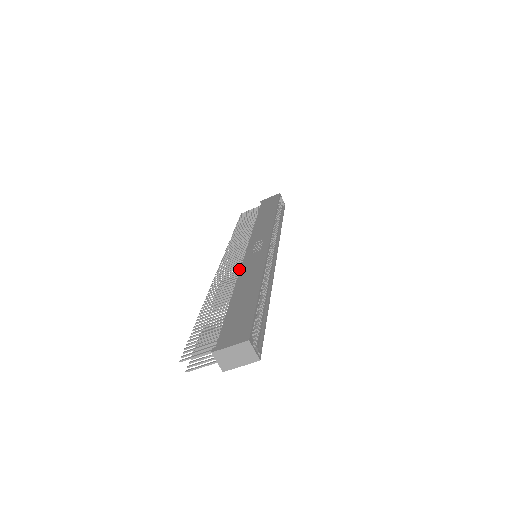
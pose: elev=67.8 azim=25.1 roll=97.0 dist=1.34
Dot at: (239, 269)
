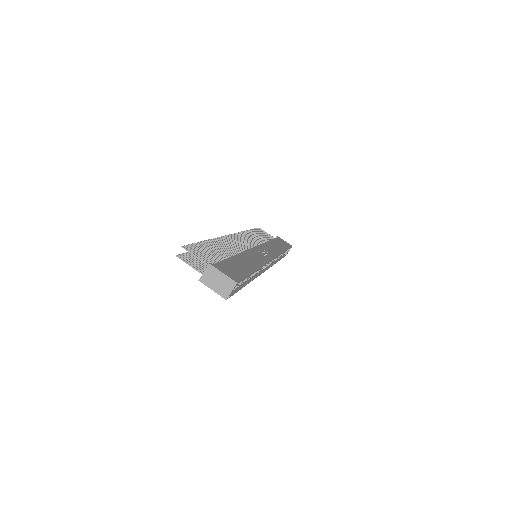
Dot at: (244, 249)
